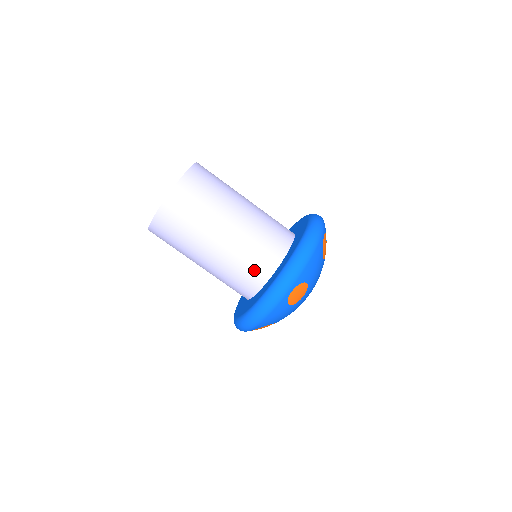
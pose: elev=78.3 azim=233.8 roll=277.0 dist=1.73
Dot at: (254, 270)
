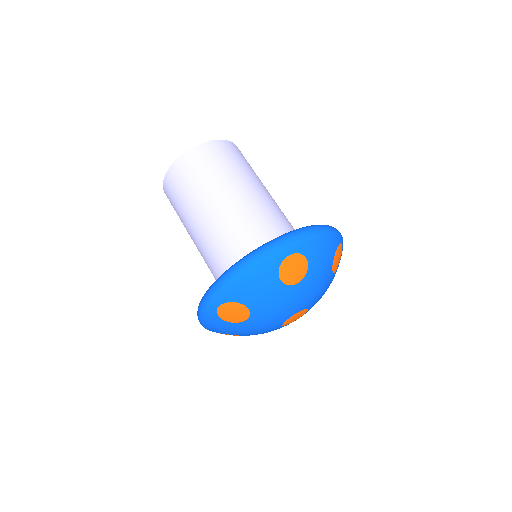
Dot at: (253, 239)
